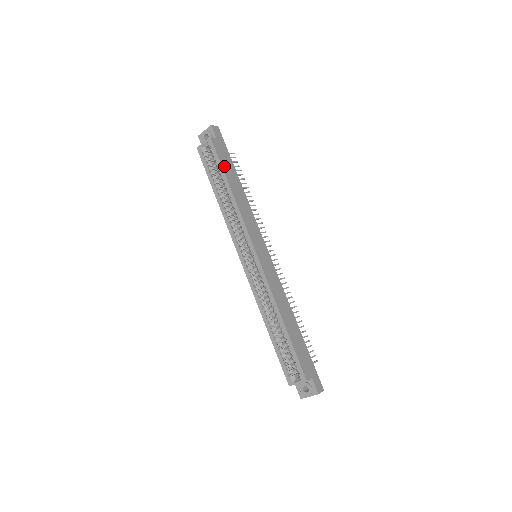
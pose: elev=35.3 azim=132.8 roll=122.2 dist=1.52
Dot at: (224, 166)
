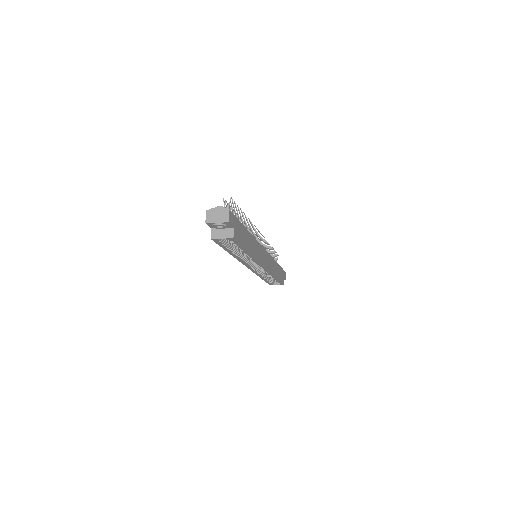
Dot at: (243, 243)
